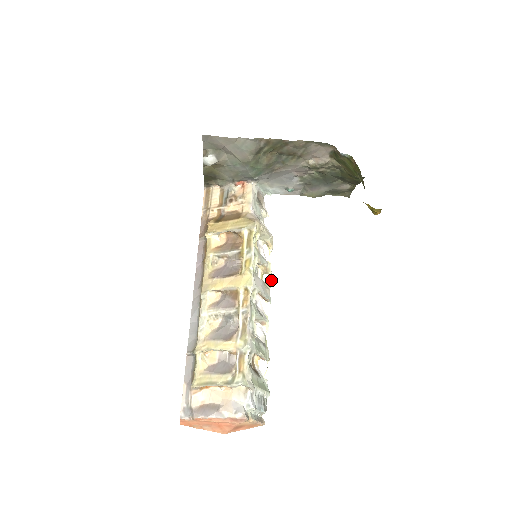
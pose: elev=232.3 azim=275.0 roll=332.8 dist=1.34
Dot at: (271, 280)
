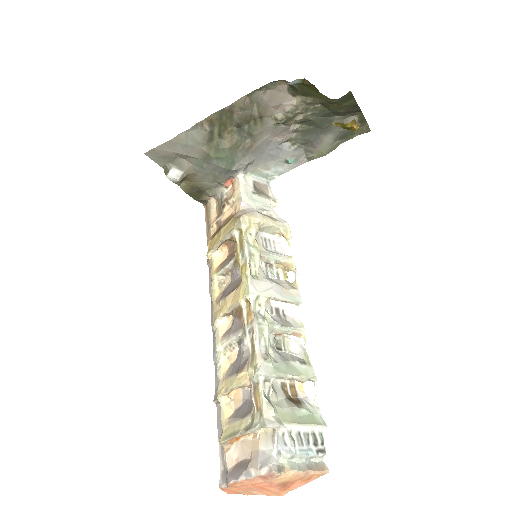
Dot at: (297, 276)
